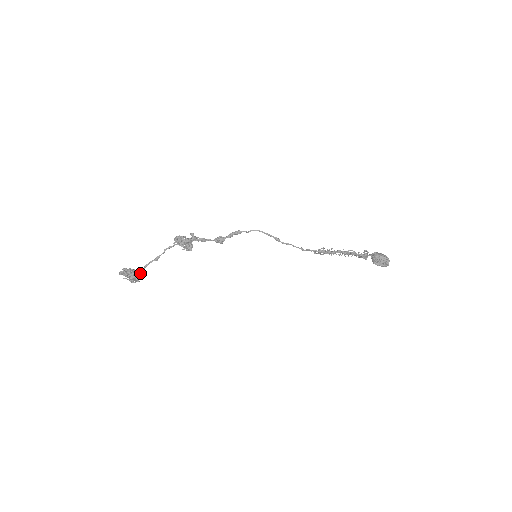
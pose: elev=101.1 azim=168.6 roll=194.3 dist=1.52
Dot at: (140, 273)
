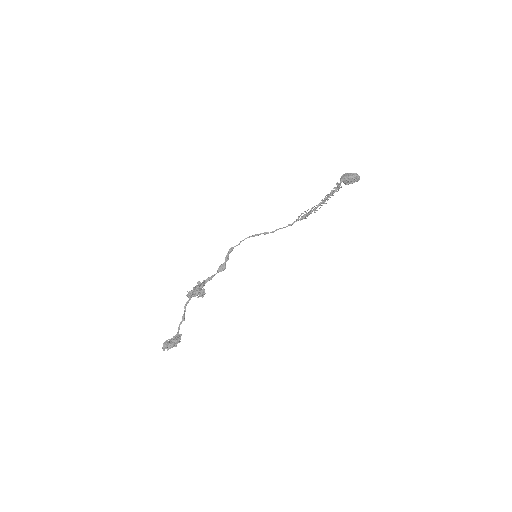
Dot at: (178, 338)
